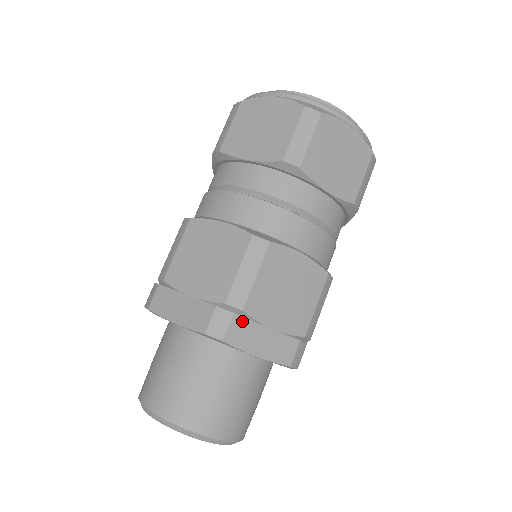
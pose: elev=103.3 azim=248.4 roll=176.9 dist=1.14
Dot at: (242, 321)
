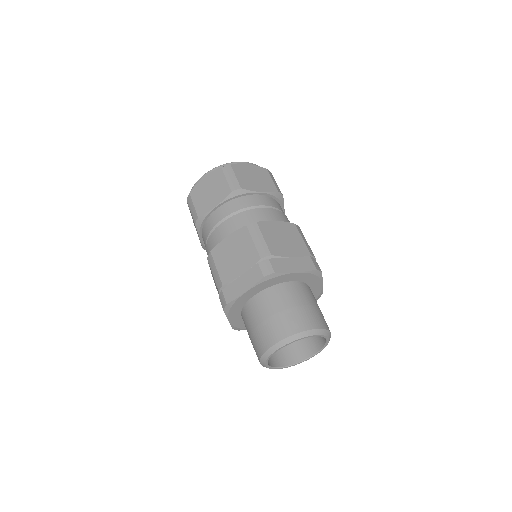
Dot at: (275, 260)
